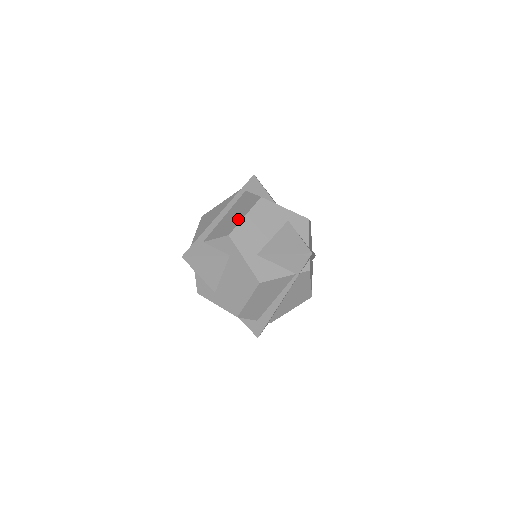
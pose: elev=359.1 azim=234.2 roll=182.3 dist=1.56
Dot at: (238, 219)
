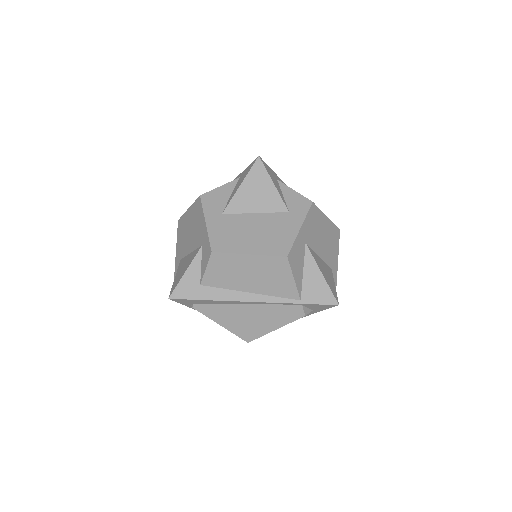
Dot at: occluded
